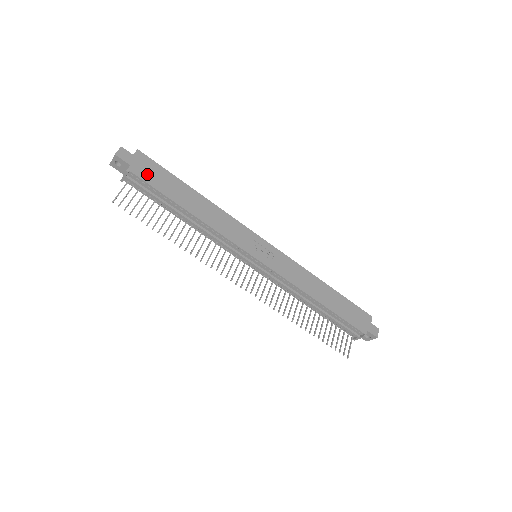
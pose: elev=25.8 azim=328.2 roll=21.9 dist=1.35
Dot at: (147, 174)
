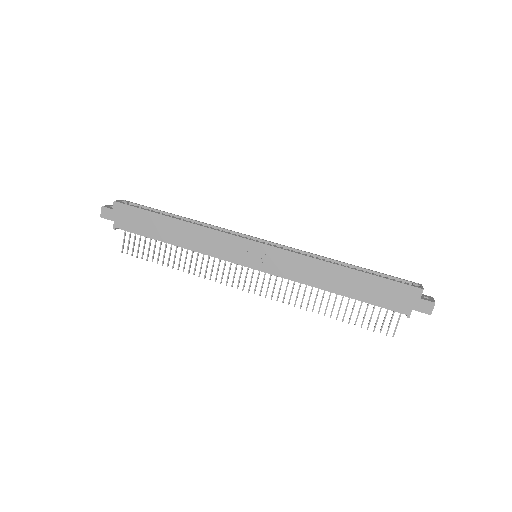
Dot at: (128, 223)
